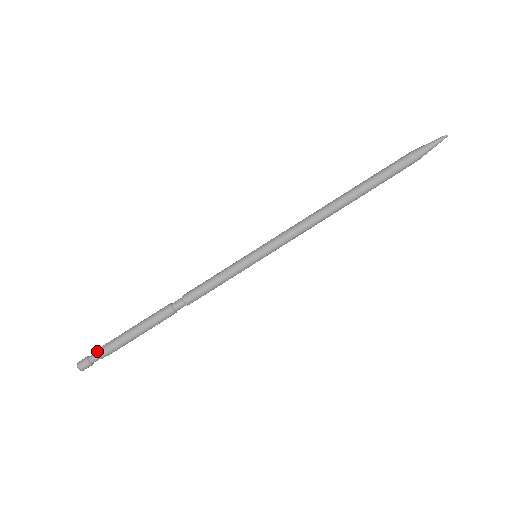
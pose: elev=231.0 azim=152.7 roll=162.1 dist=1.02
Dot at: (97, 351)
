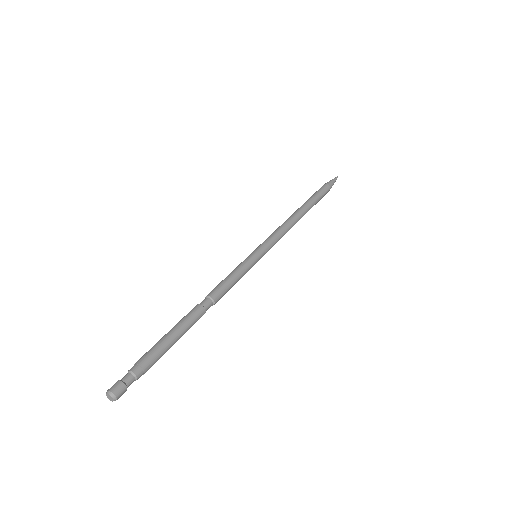
Dot at: (130, 369)
